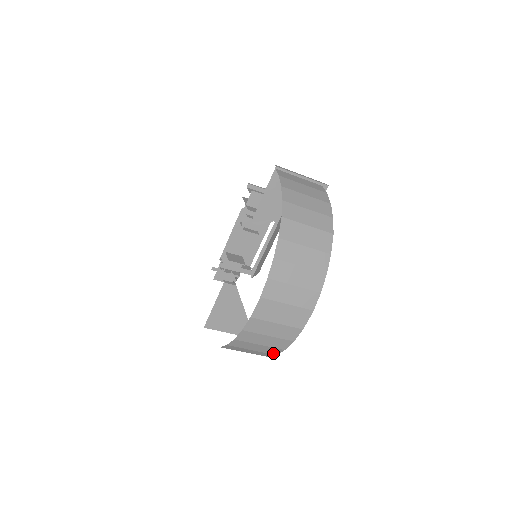
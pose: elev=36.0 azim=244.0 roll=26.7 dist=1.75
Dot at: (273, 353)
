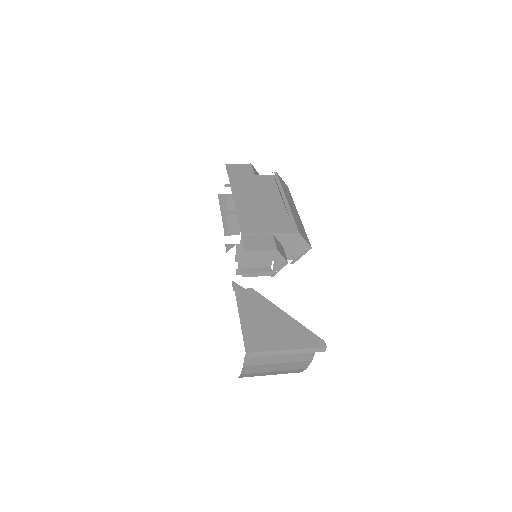
Dot at: occluded
